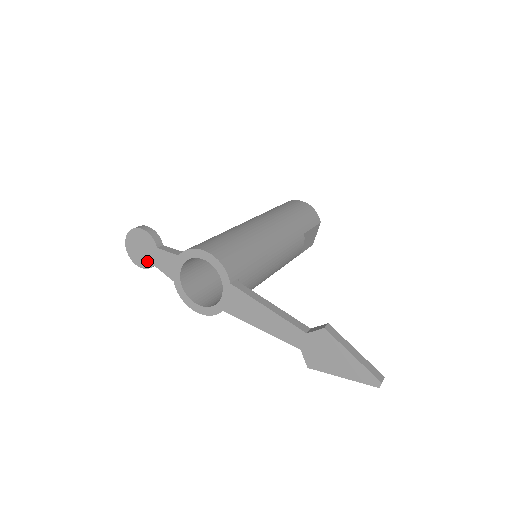
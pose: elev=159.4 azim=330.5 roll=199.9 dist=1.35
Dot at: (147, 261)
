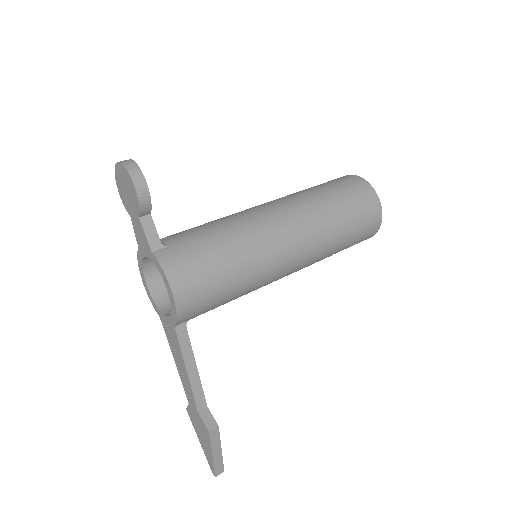
Dot at: (127, 204)
